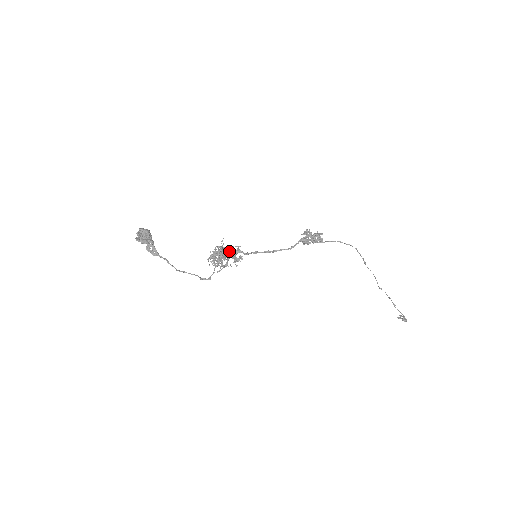
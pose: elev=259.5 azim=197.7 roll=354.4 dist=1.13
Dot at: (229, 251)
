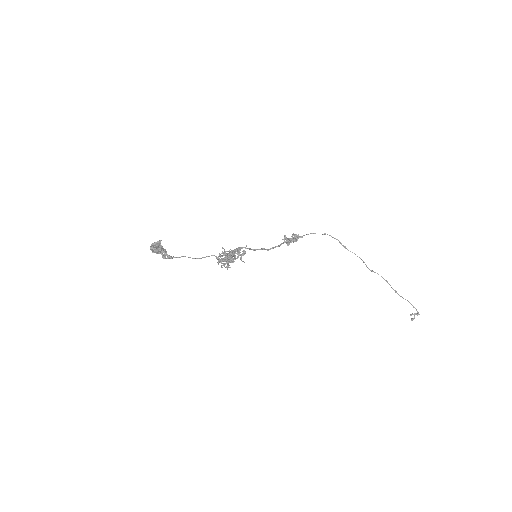
Dot at: (232, 251)
